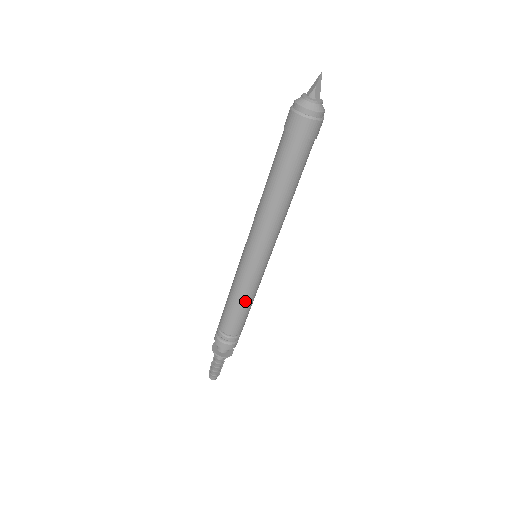
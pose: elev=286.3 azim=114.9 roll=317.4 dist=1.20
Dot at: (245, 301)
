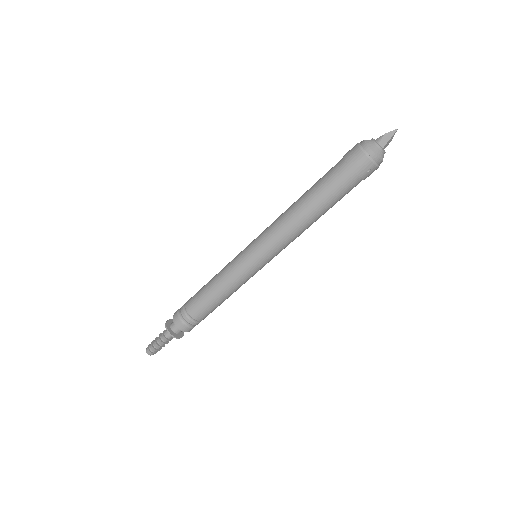
Dot at: (218, 285)
